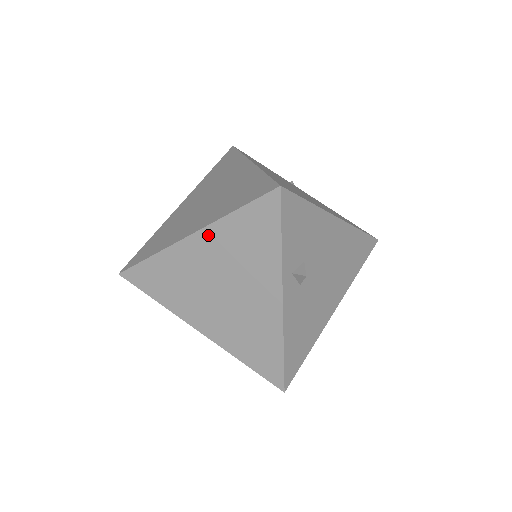
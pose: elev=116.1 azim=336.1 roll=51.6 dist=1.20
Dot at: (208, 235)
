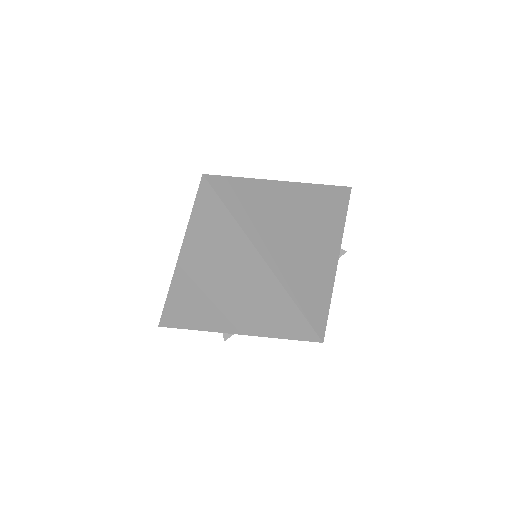
Dot at: (301, 189)
